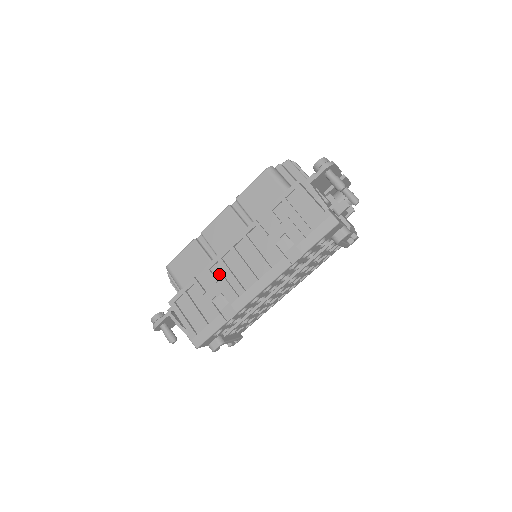
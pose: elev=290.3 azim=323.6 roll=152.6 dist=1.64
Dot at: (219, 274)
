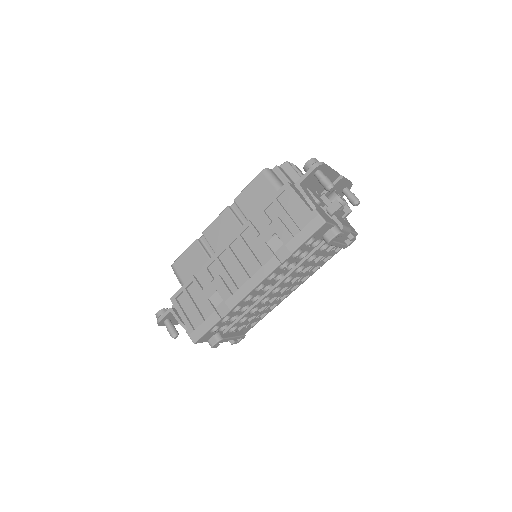
Dot at: (215, 272)
